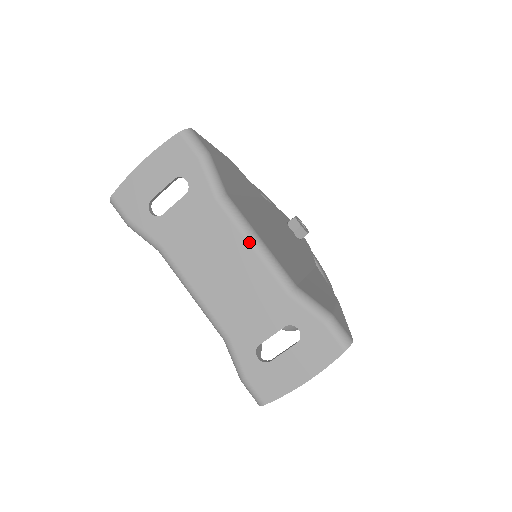
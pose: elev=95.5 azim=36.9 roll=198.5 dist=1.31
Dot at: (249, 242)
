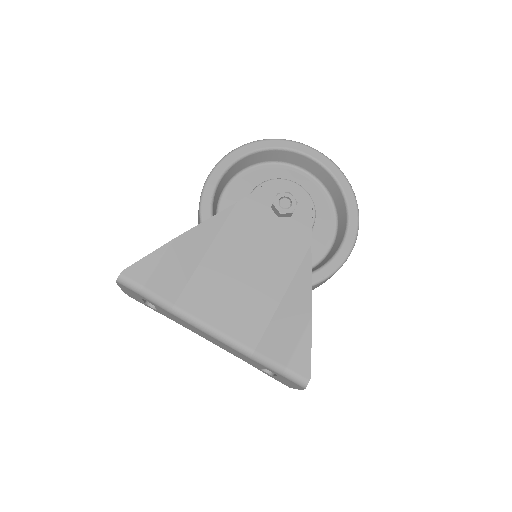
Dot at: (207, 334)
